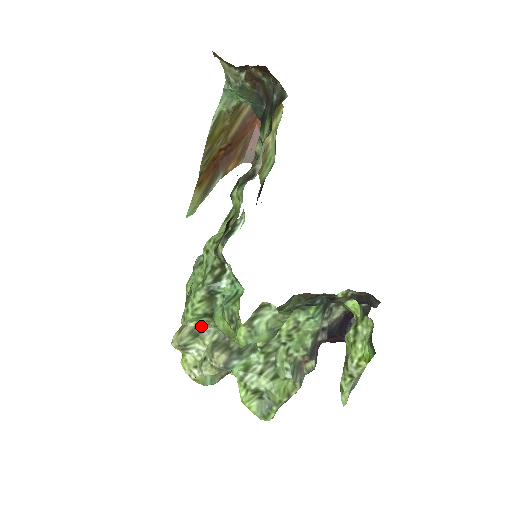
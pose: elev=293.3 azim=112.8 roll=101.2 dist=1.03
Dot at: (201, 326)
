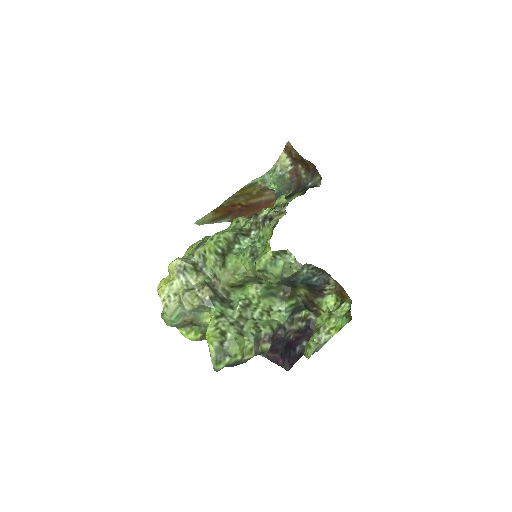
Dot at: (201, 266)
